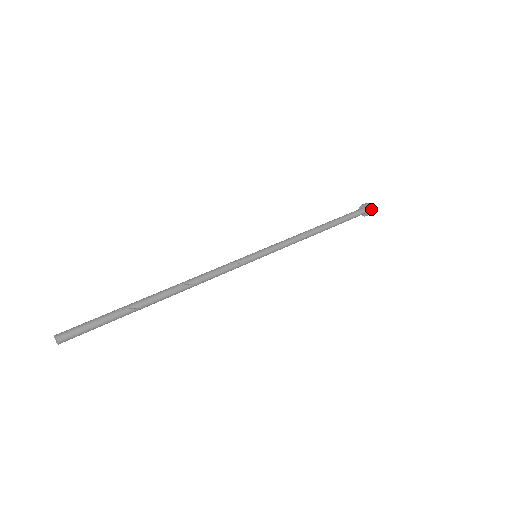
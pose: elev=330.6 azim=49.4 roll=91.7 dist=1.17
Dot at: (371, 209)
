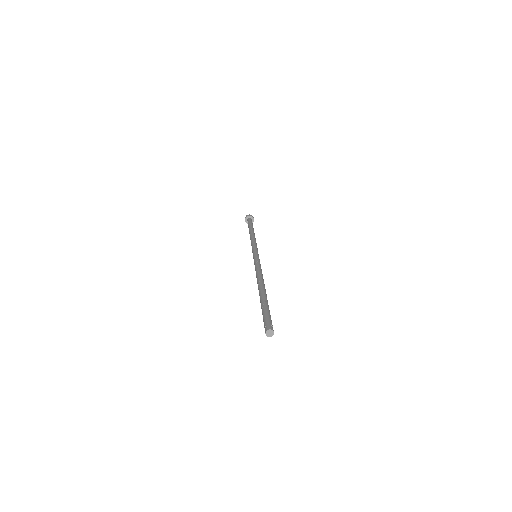
Dot at: occluded
